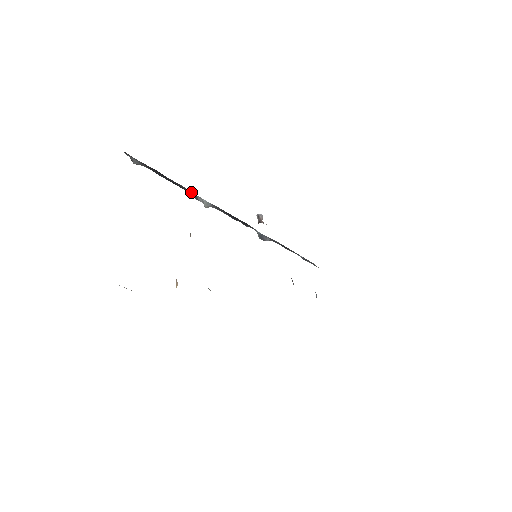
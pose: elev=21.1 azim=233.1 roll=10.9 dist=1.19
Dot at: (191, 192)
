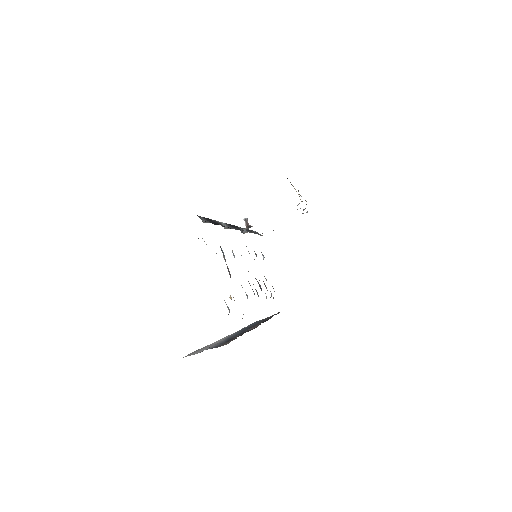
Dot at: occluded
